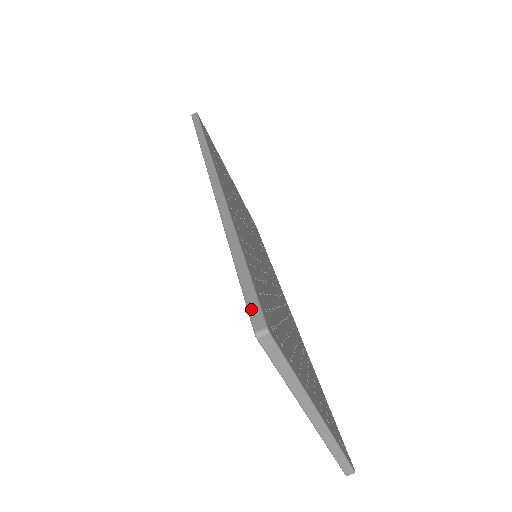
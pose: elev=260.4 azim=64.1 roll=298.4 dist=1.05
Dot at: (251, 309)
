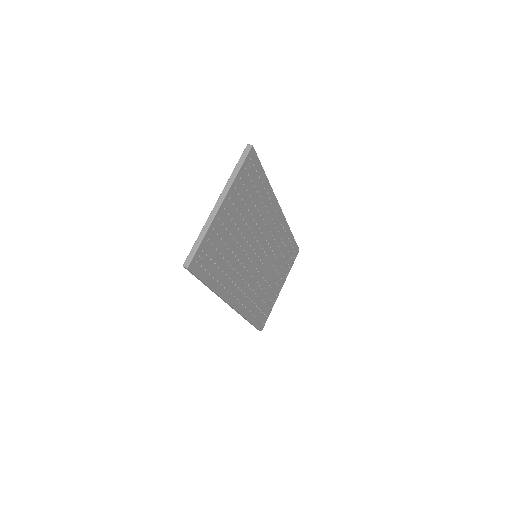
Dot at: occluded
